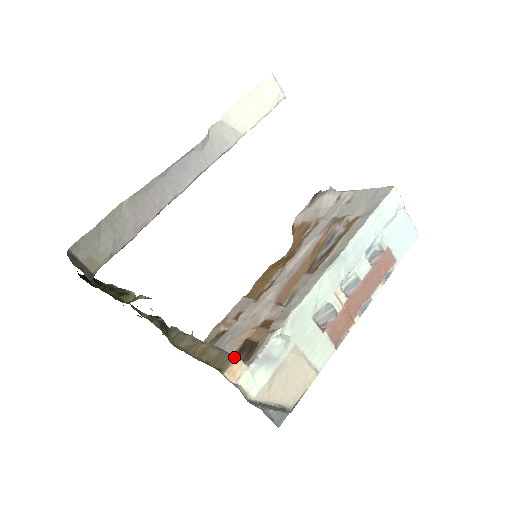
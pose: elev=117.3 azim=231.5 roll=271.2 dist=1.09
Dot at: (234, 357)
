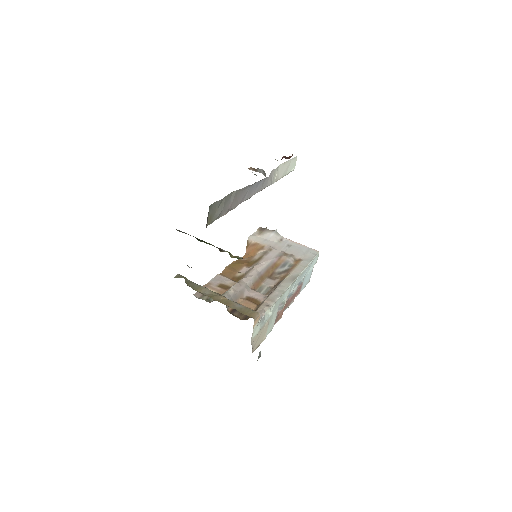
Dot at: (258, 313)
